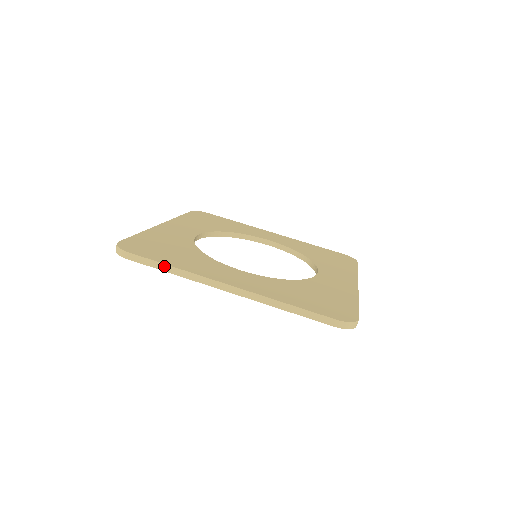
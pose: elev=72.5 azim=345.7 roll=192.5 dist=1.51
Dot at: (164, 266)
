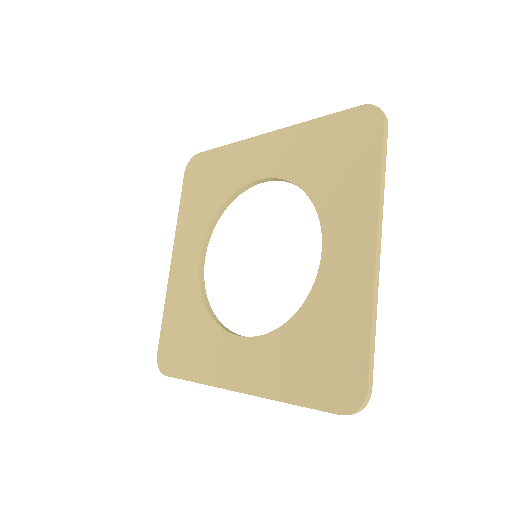
Dot at: (191, 381)
